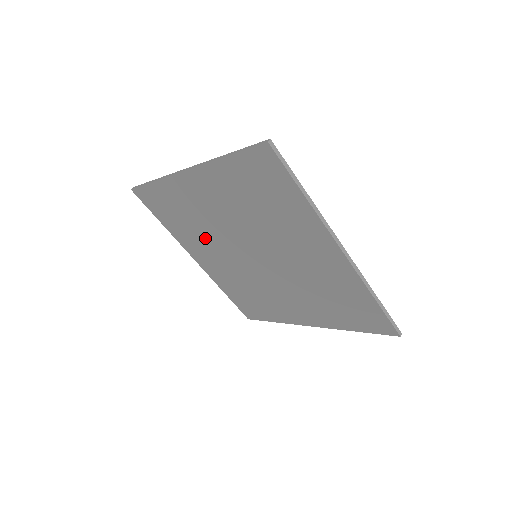
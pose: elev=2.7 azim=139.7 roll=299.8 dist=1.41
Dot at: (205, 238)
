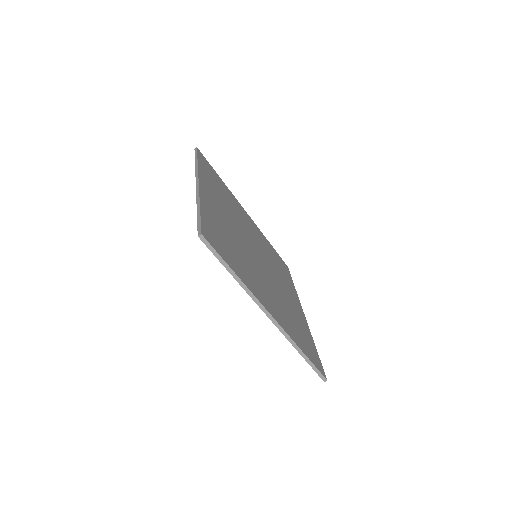
Dot at: occluded
